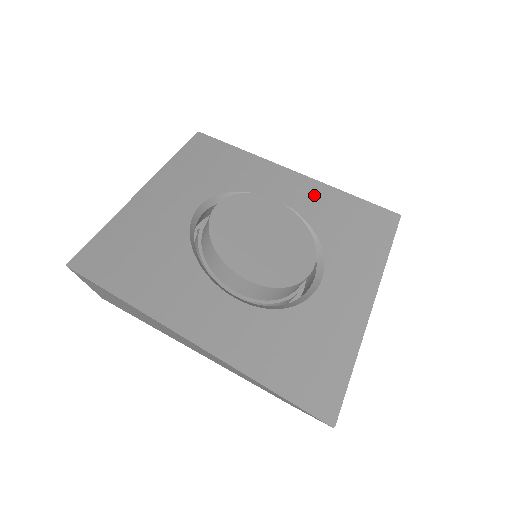
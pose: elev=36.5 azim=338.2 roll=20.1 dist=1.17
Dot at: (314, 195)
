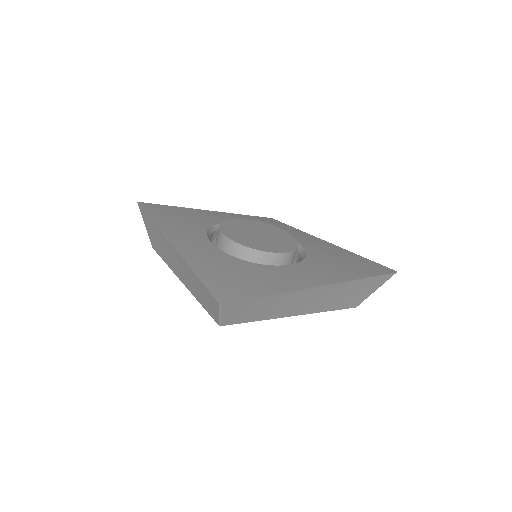
Dot at: (326, 247)
